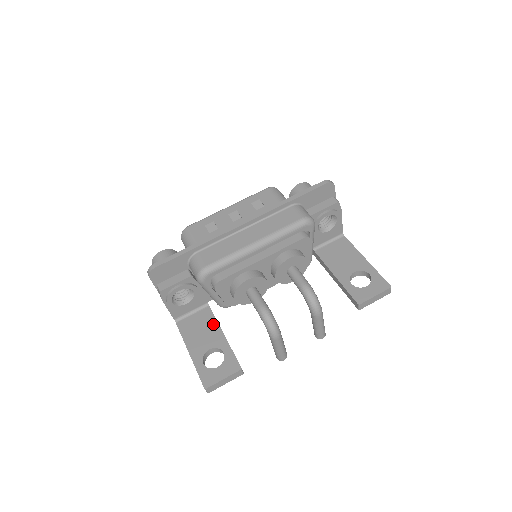
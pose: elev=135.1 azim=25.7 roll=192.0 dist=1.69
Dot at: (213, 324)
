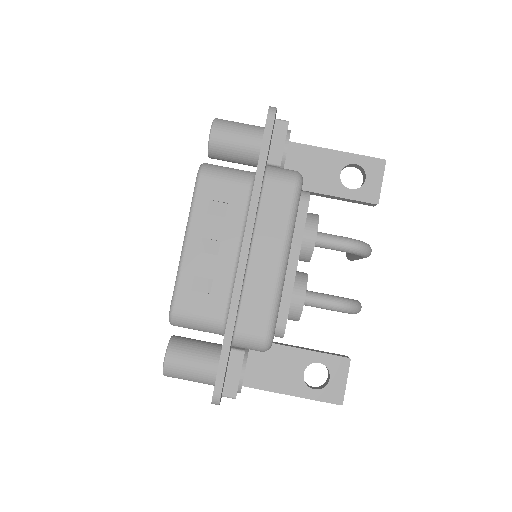
Dot at: (277, 351)
